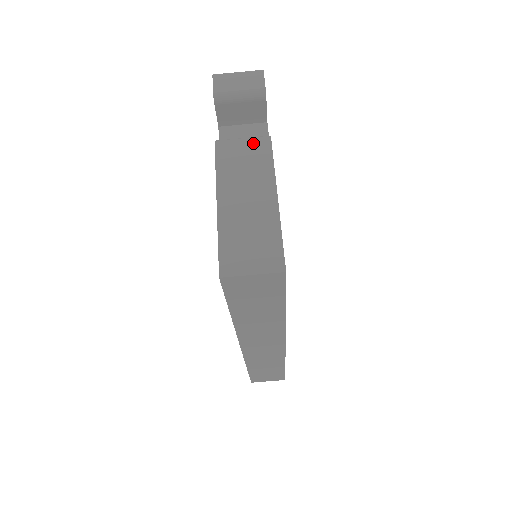
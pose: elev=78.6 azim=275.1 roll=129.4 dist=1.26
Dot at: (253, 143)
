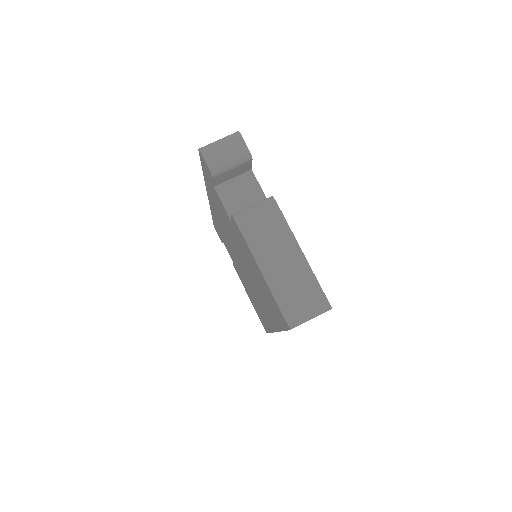
Dot at: (264, 210)
